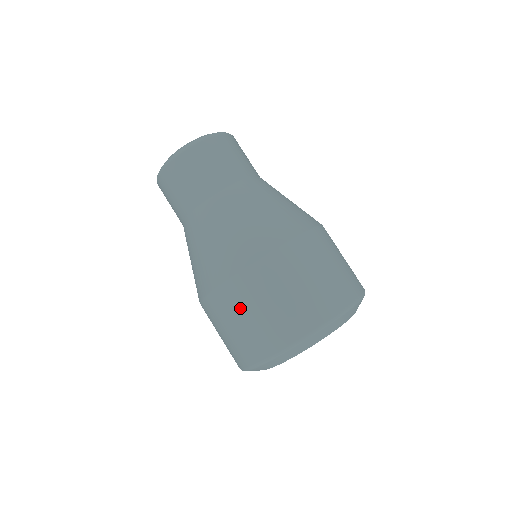
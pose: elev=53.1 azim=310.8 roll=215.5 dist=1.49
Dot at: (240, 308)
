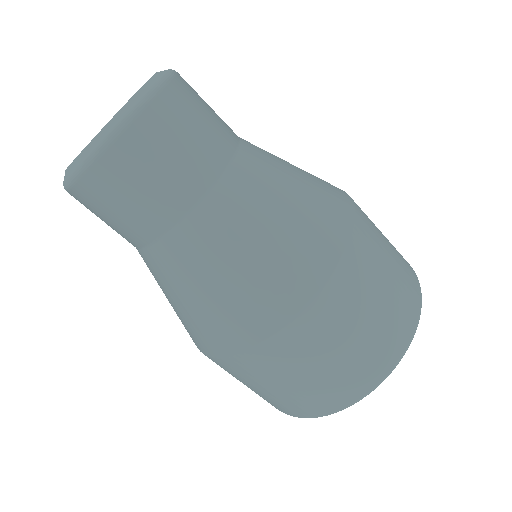
Dot at: (258, 380)
